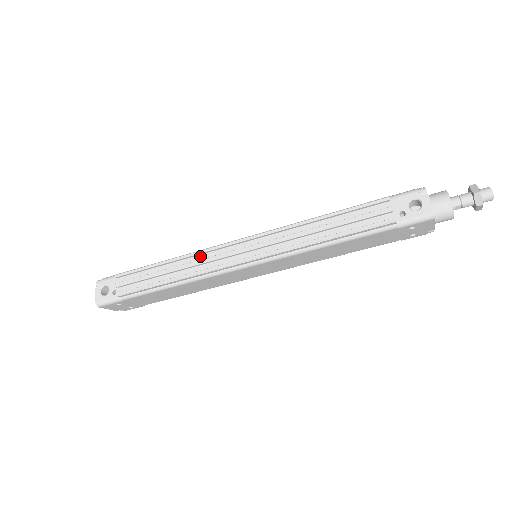
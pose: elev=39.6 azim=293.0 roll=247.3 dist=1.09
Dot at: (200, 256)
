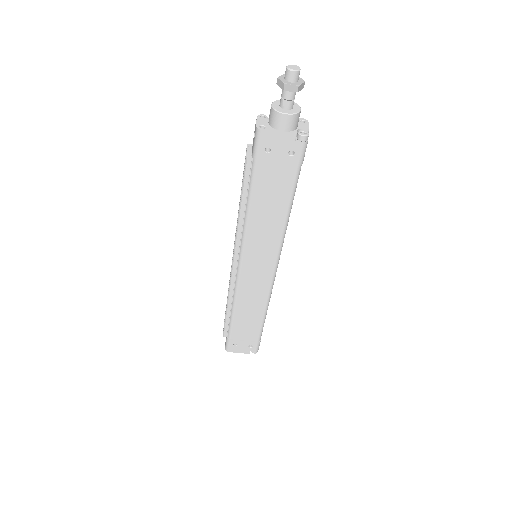
Dot at: occluded
